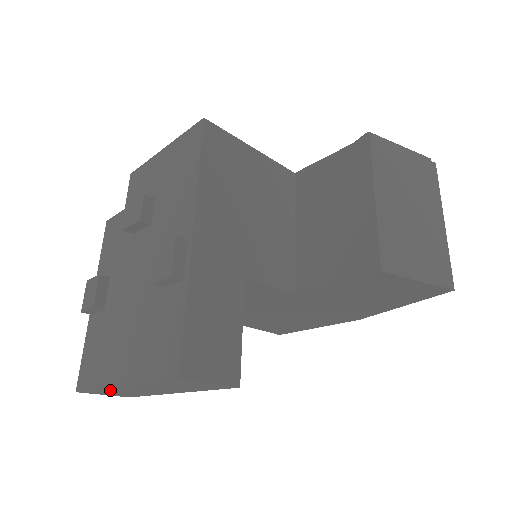
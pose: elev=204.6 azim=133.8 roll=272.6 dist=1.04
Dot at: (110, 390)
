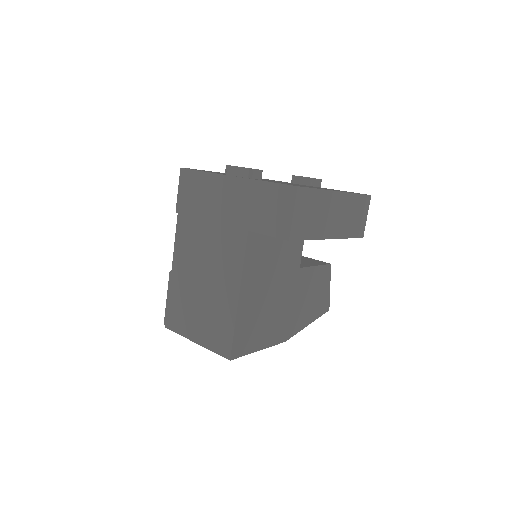
Dot at: (321, 199)
